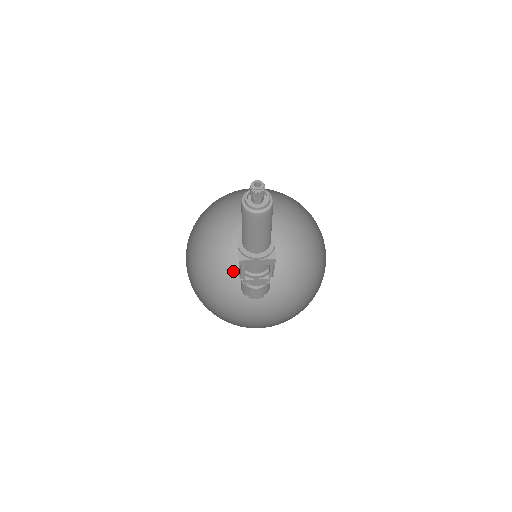
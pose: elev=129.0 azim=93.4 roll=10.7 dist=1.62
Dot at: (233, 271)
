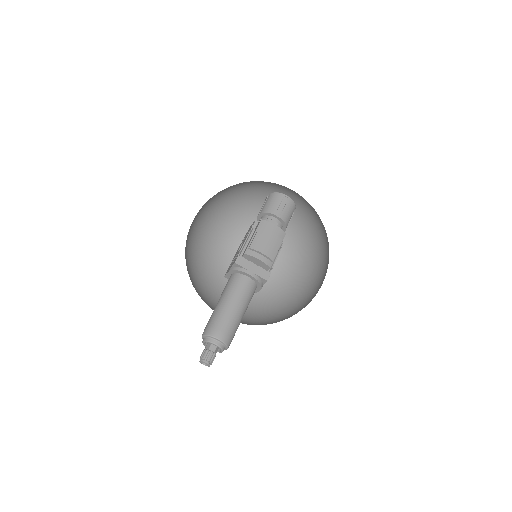
Dot at: (265, 186)
